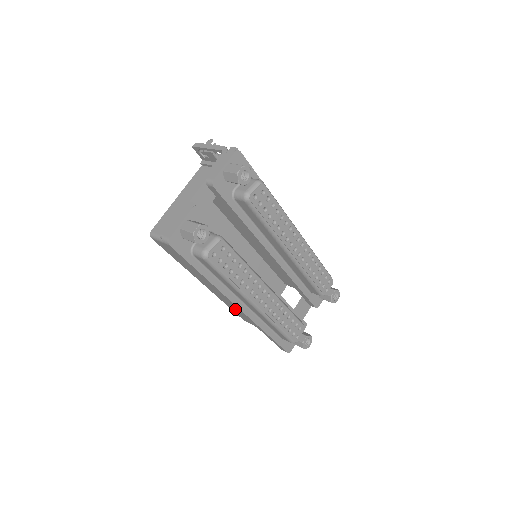
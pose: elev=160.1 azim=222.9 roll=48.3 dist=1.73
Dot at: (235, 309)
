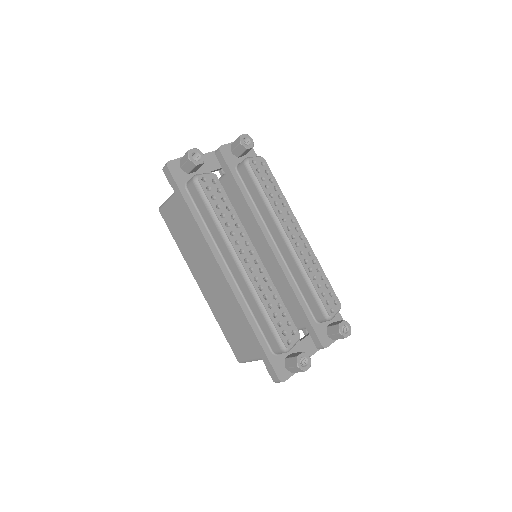
Dot at: (227, 324)
